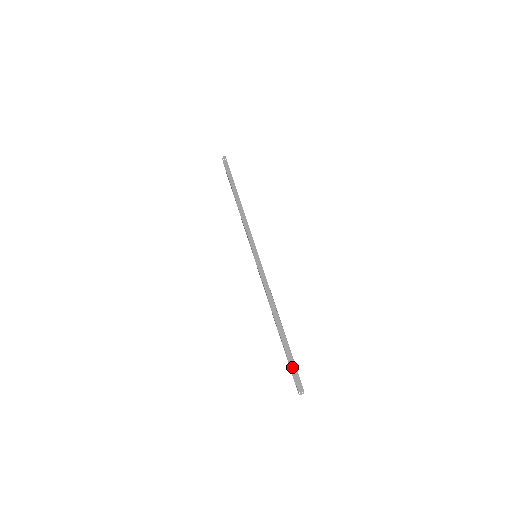
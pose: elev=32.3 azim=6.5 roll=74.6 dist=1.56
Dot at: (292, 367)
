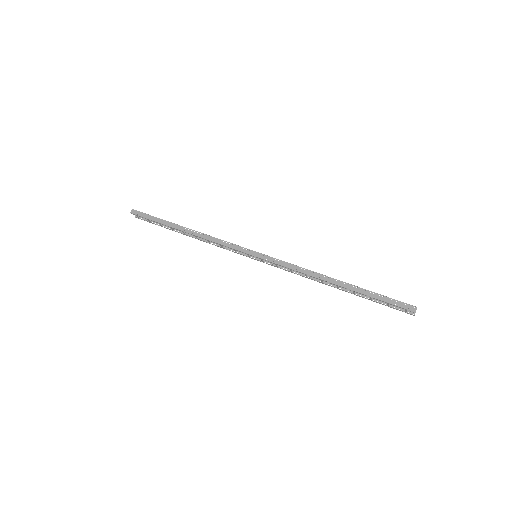
Dot at: (388, 301)
